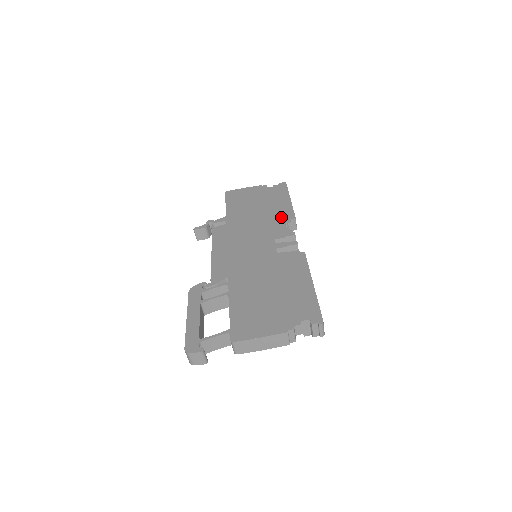
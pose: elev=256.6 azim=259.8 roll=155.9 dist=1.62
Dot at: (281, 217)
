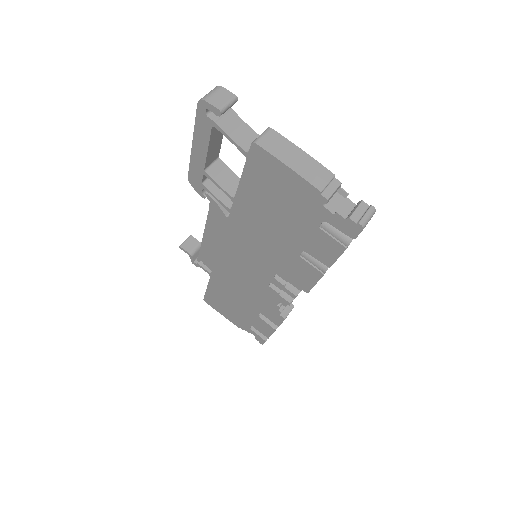
Dot at: occluded
